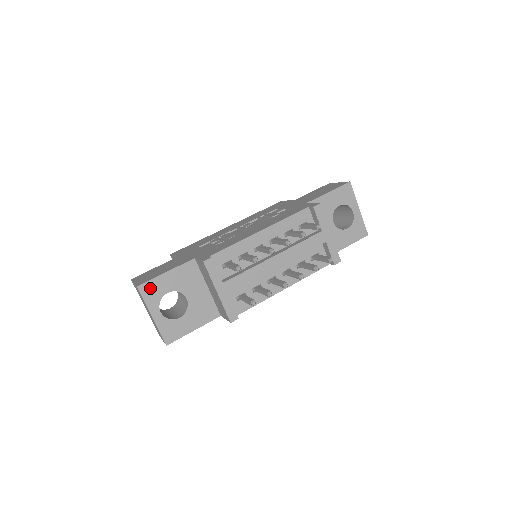
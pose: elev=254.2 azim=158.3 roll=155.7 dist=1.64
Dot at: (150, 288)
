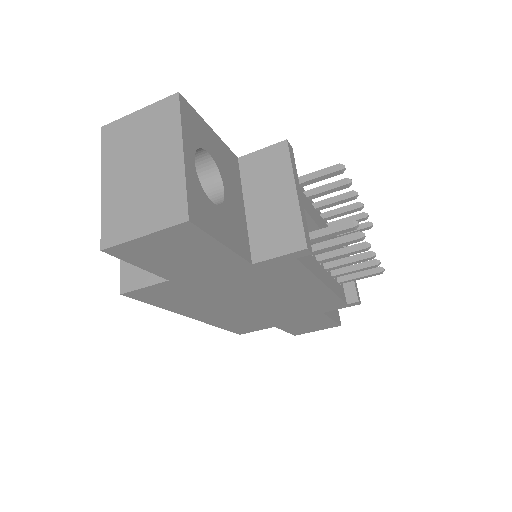
Dot at: (191, 117)
